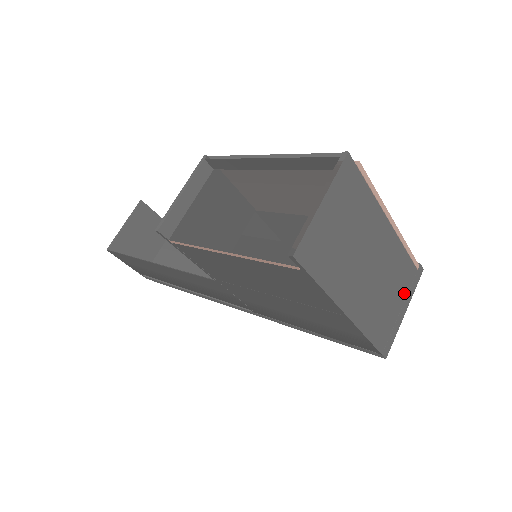
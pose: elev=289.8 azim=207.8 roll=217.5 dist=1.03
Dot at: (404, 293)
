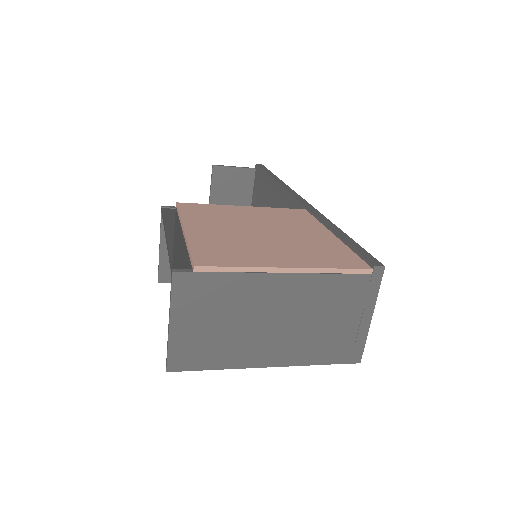
Dot at: (358, 305)
